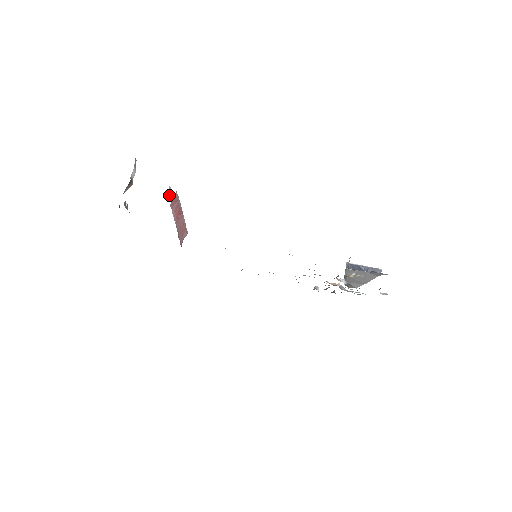
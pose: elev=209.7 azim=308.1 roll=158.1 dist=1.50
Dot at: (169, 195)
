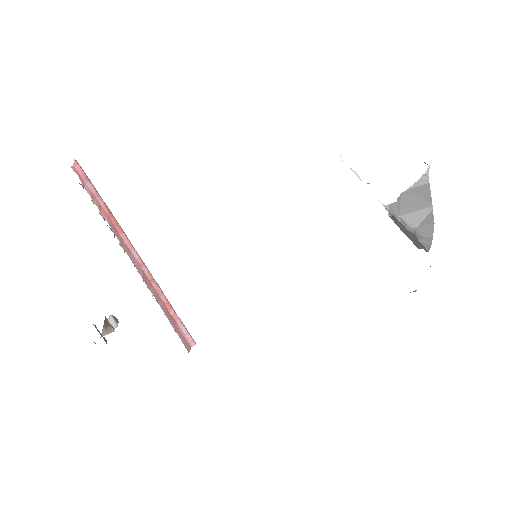
Dot at: occluded
